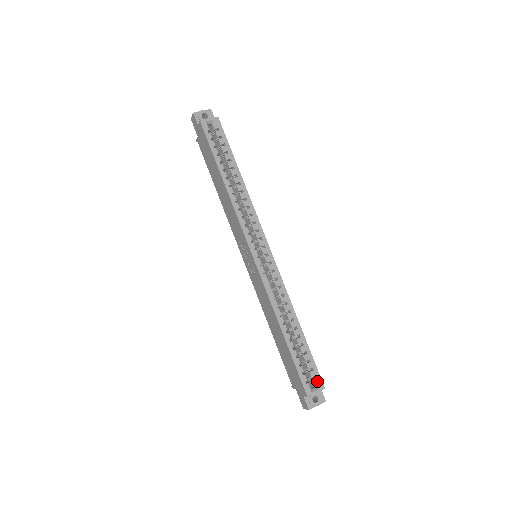
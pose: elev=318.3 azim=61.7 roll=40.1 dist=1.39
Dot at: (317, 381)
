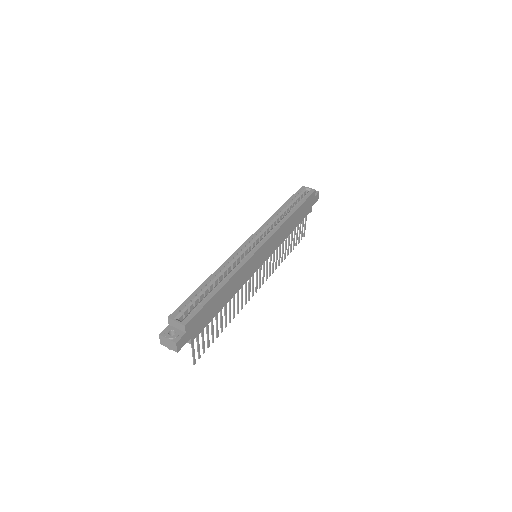
Dot at: (187, 317)
